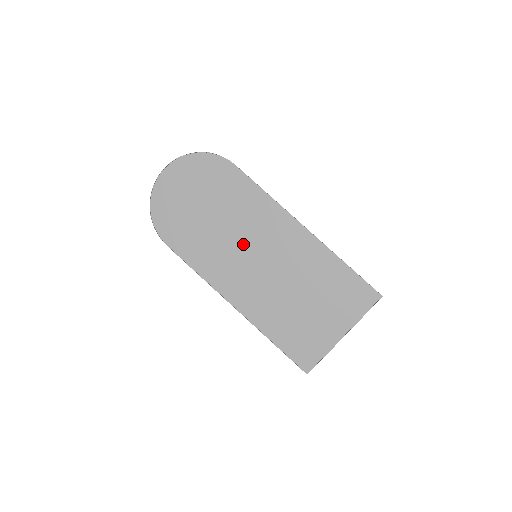
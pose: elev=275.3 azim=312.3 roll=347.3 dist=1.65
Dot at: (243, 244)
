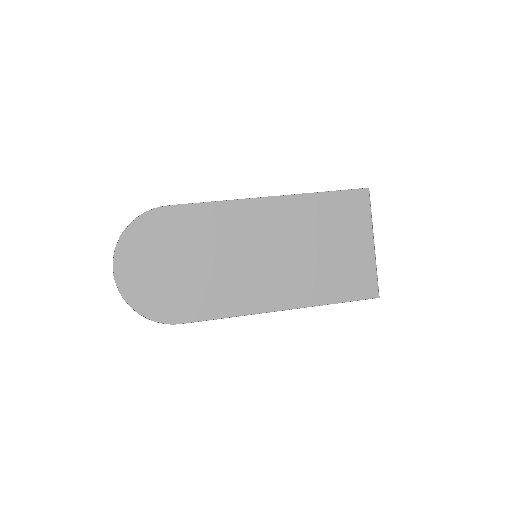
Dot at: (237, 258)
